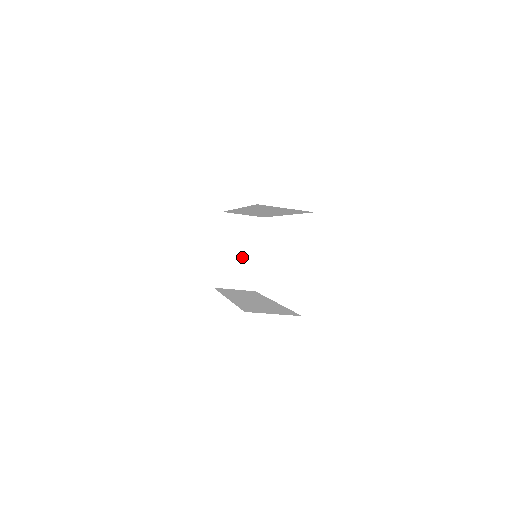
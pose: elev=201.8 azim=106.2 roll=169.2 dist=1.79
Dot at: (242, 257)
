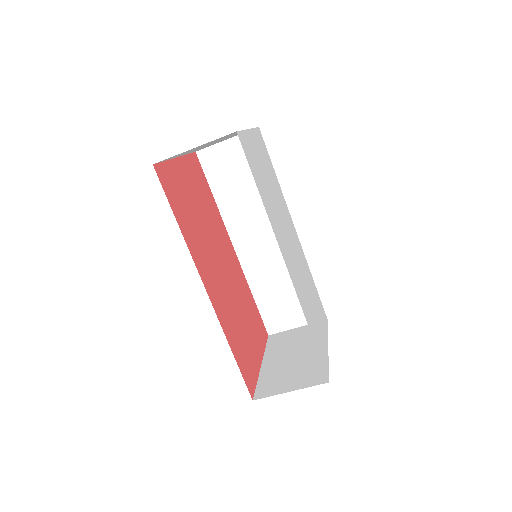
Dot at: (300, 358)
